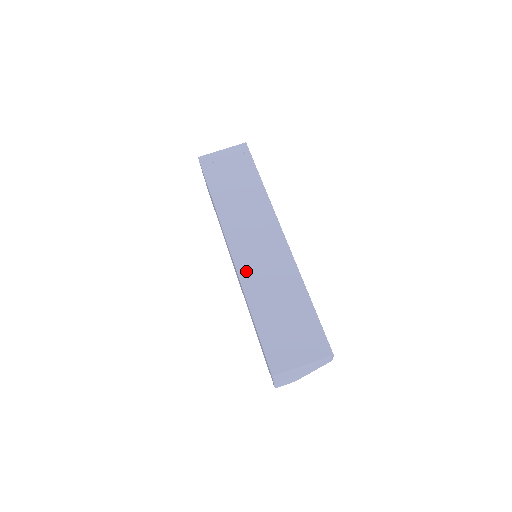
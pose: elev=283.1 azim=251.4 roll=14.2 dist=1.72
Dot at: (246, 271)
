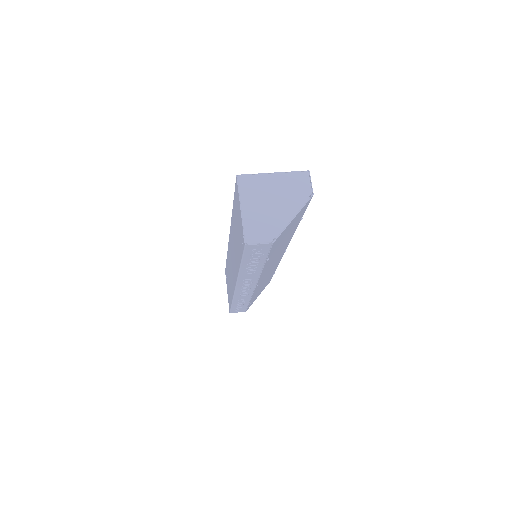
Dot at: occluded
